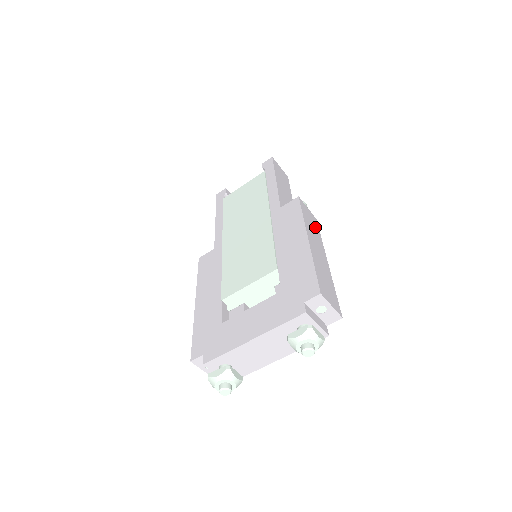
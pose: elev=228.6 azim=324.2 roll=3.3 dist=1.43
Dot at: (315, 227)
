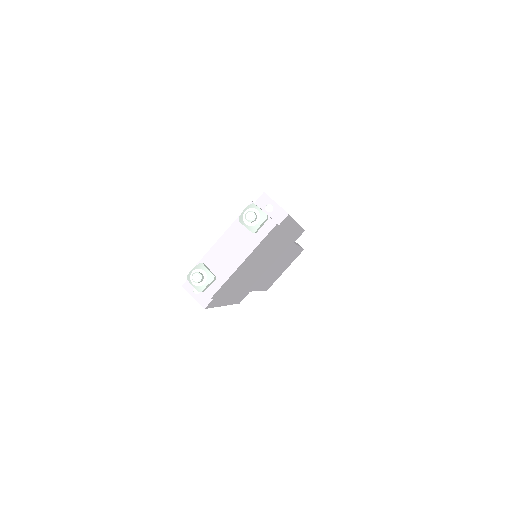
Dot at: occluded
